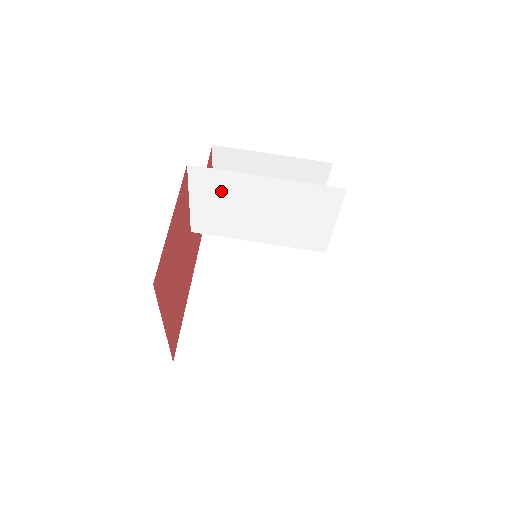
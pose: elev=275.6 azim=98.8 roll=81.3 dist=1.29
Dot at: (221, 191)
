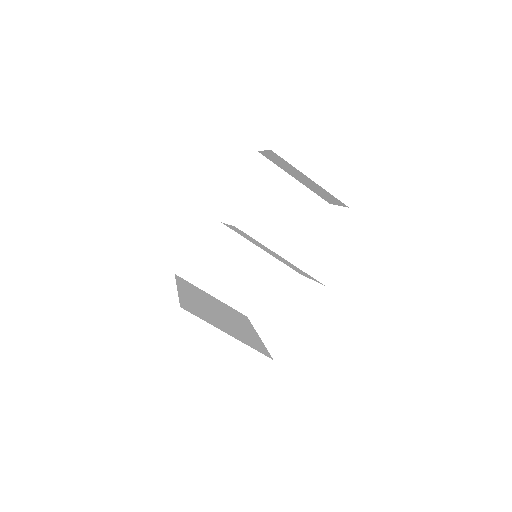
Dot at: occluded
